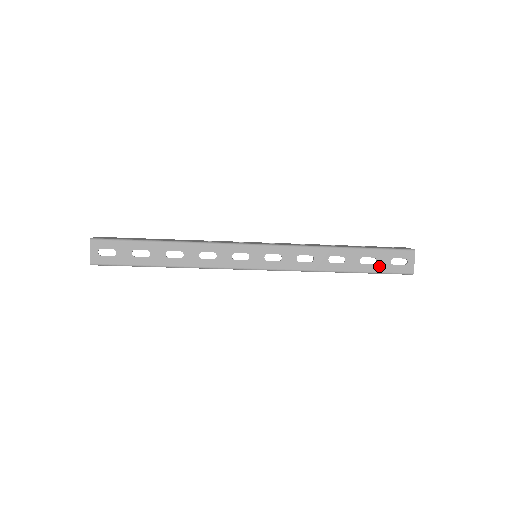
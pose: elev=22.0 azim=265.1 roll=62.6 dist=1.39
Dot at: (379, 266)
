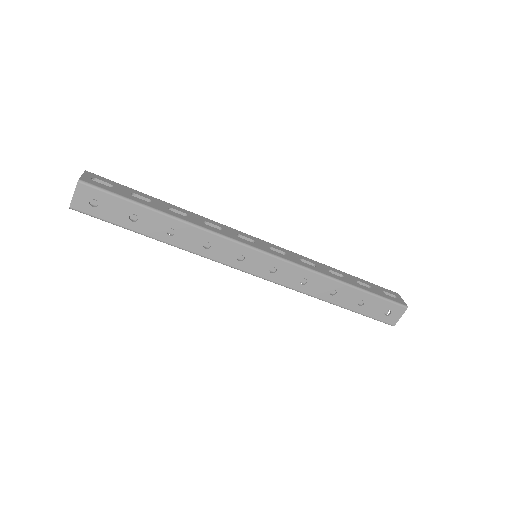
Dot at: (375, 291)
